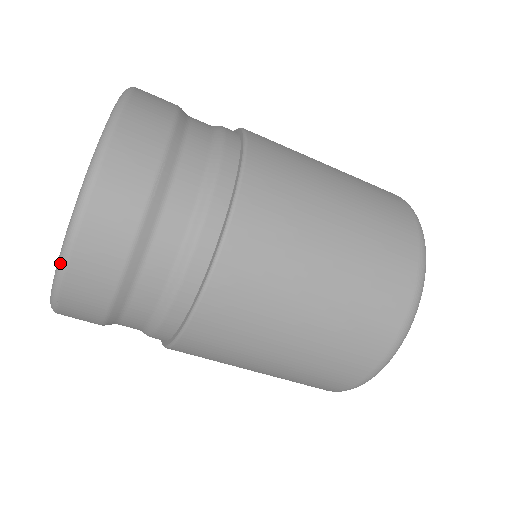
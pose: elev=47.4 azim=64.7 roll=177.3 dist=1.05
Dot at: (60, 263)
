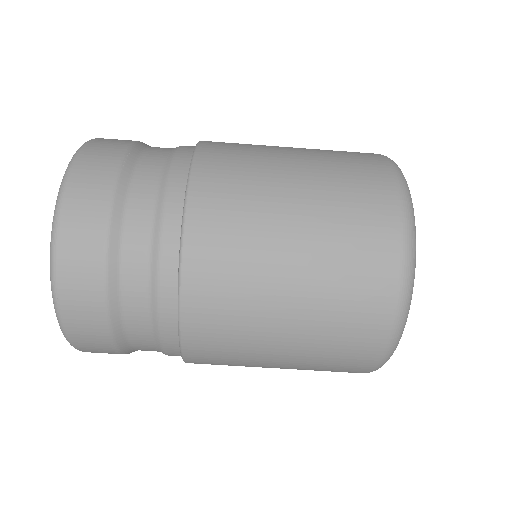
Dot at: (51, 240)
